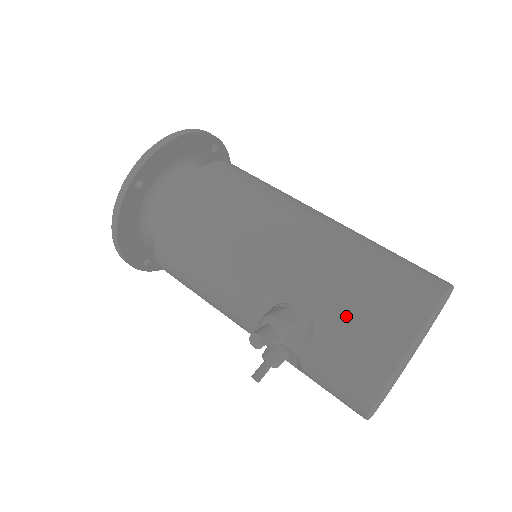
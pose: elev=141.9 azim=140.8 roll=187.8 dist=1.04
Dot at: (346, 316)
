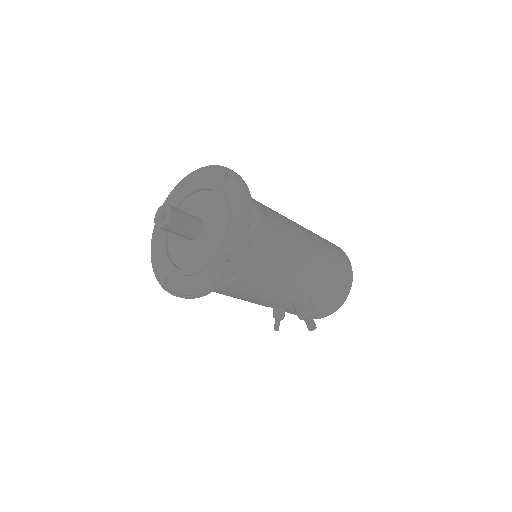
Dot at: (331, 294)
